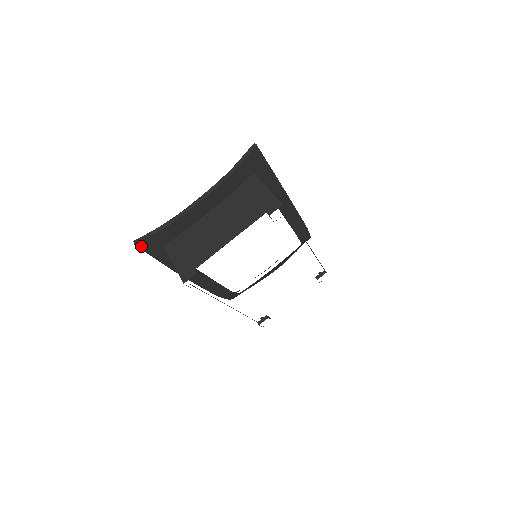
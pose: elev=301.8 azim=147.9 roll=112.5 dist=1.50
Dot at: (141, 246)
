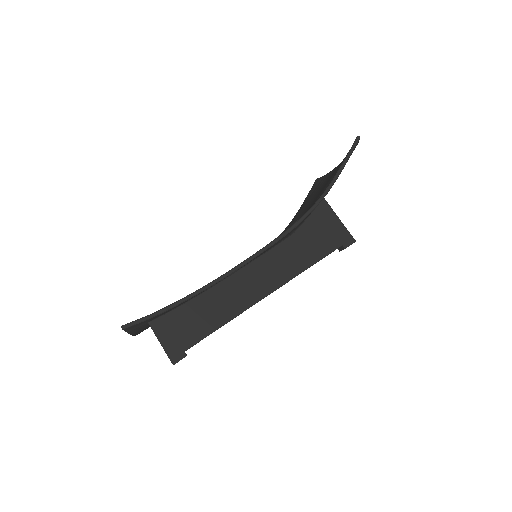
Dot at: occluded
